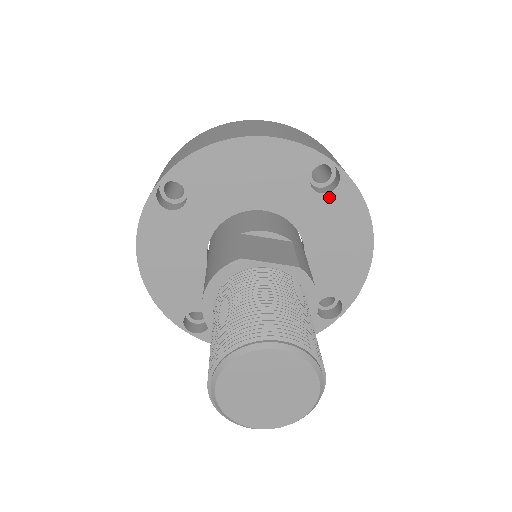
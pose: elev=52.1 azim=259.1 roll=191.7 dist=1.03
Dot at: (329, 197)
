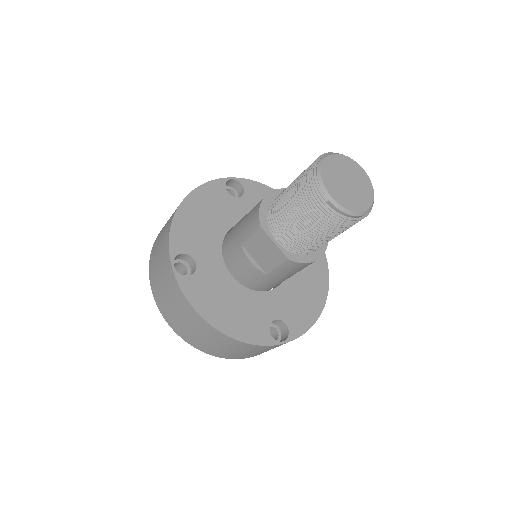
Dot at: occluded
